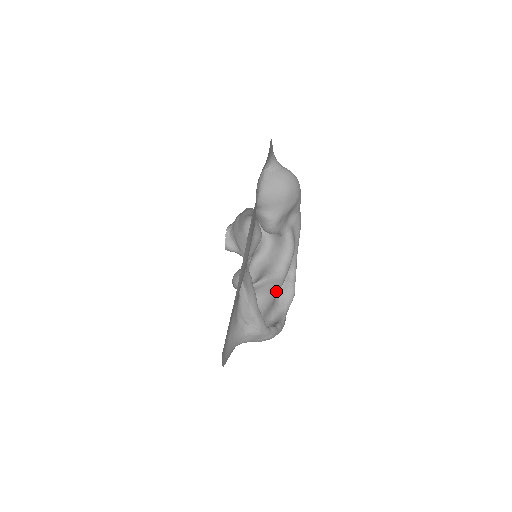
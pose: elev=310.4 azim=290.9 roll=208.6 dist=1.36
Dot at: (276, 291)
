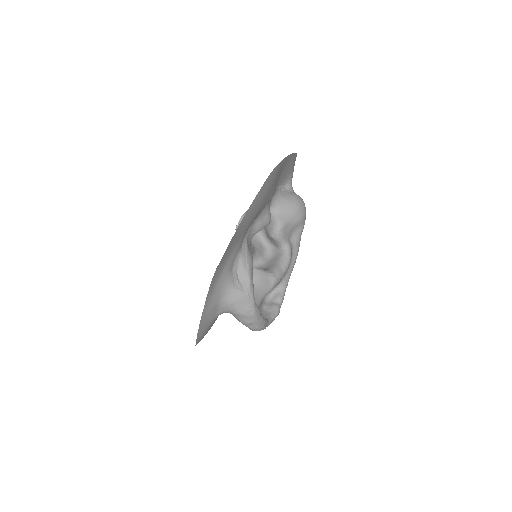
Dot at: (266, 291)
